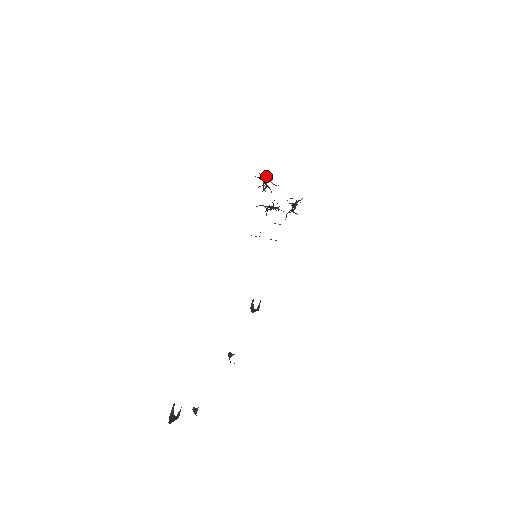
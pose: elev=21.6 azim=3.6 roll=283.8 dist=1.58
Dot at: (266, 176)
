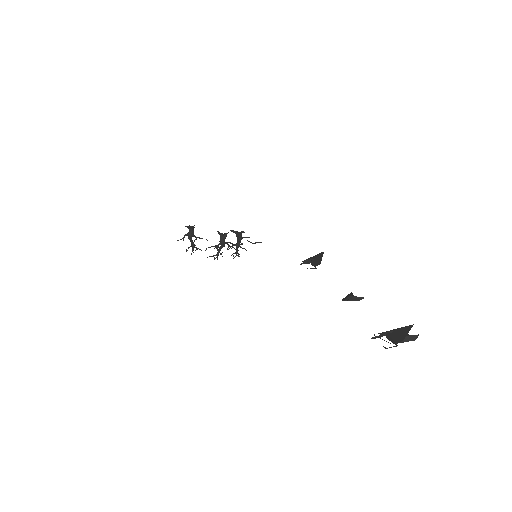
Dot at: (193, 229)
